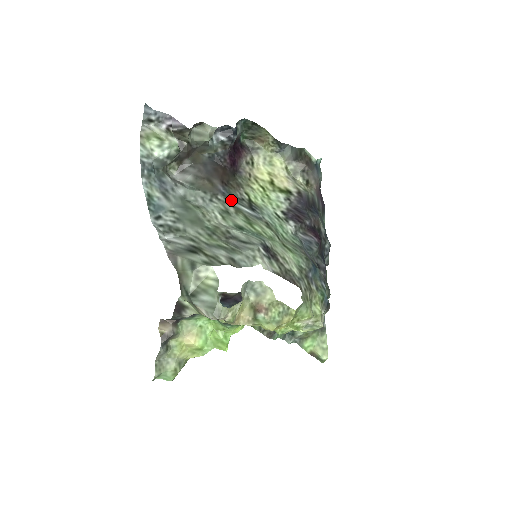
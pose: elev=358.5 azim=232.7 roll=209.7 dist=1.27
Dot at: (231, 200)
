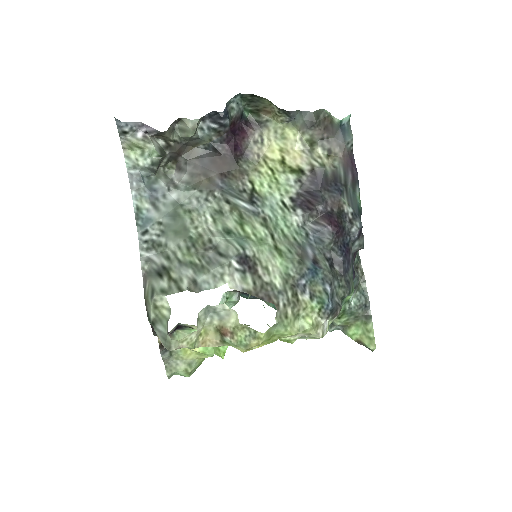
Dot at: (229, 195)
